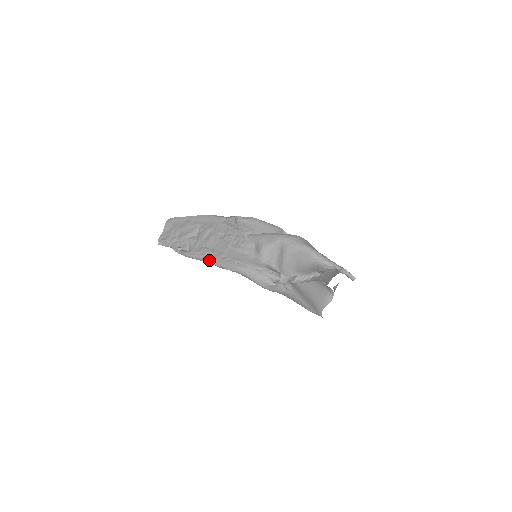
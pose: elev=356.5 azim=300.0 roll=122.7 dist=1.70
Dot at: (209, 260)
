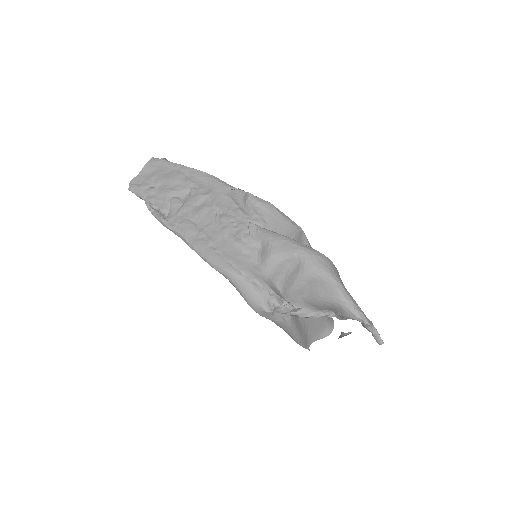
Dot at: (191, 242)
